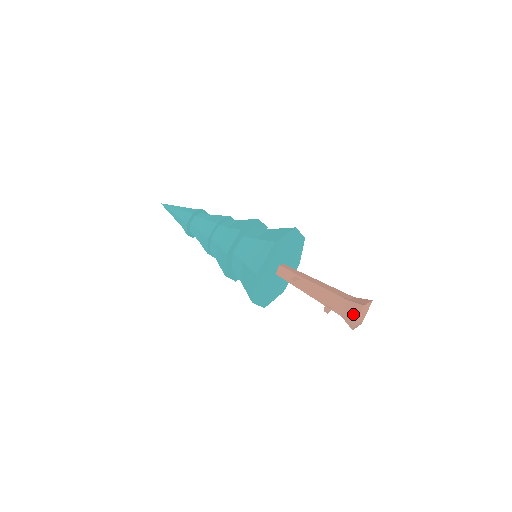
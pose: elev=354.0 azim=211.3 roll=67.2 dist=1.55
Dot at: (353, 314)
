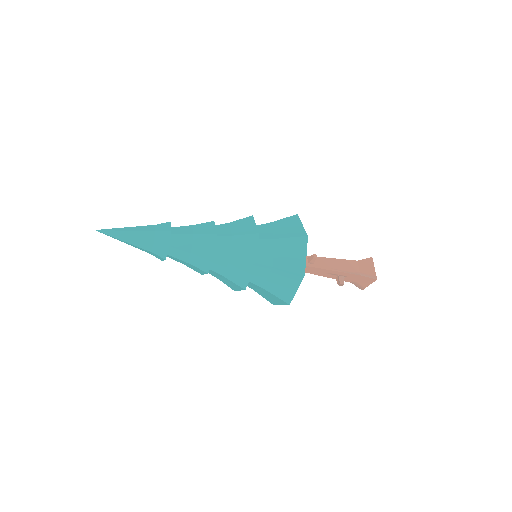
Dot at: (369, 268)
